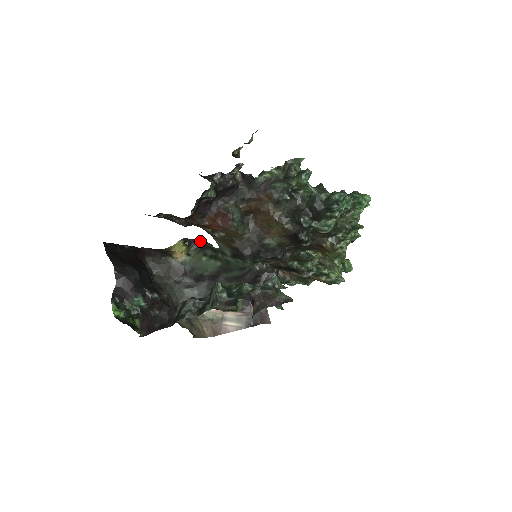
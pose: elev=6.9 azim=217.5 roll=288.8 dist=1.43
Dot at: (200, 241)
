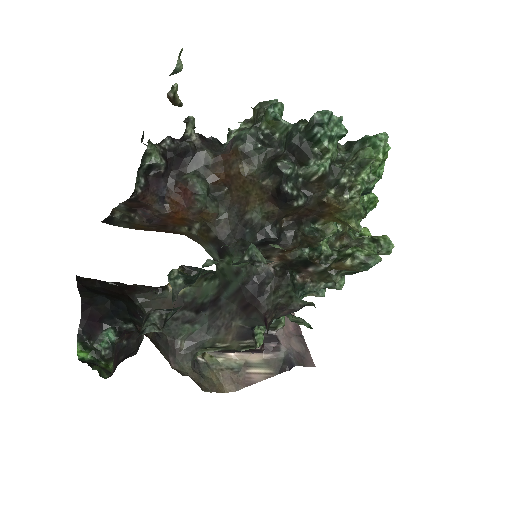
Dot at: occluded
